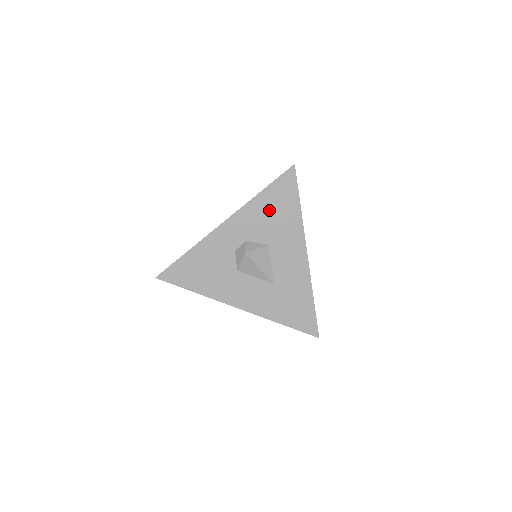
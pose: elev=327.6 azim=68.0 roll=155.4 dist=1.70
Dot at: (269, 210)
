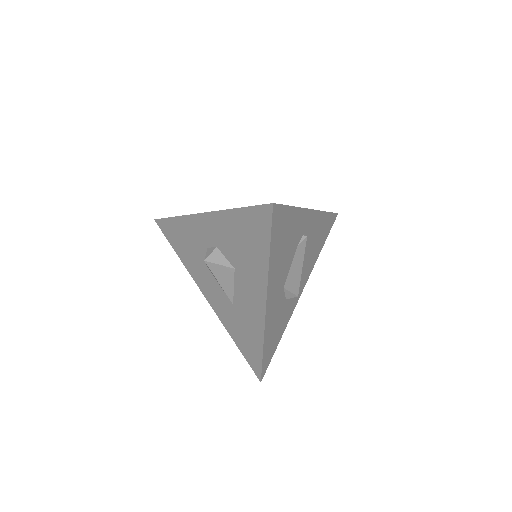
Dot at: (240, 234)
